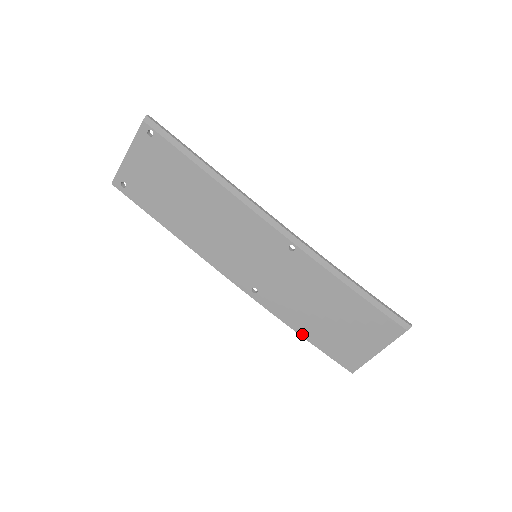
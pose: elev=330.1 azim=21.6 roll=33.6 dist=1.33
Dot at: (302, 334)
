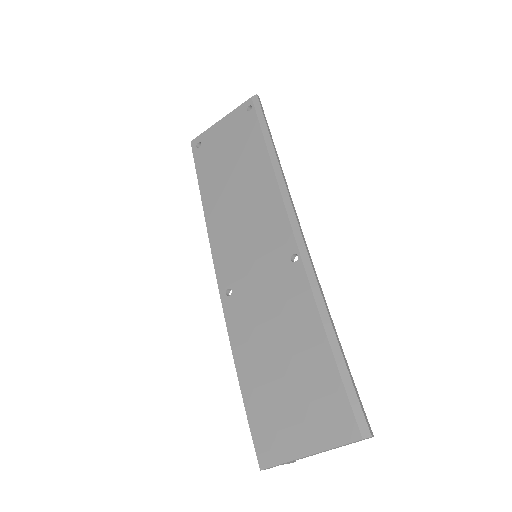
Dot at: (240, 373)
